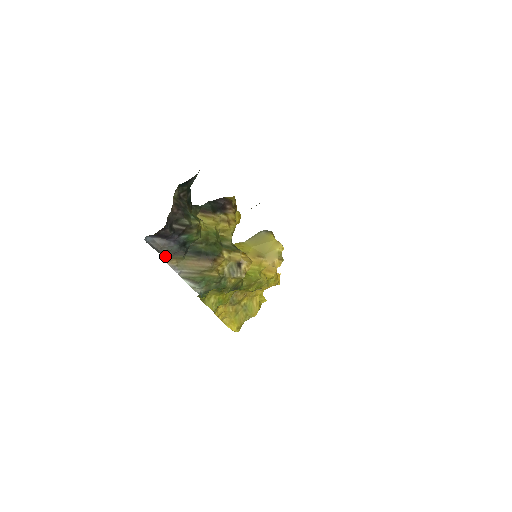
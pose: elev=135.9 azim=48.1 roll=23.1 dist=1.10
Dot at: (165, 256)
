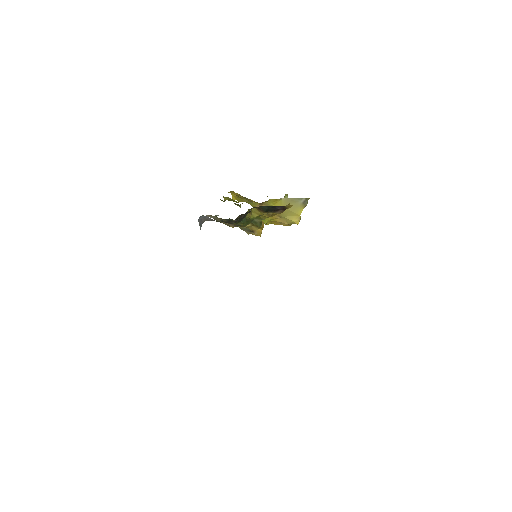
Dot at: occluded
